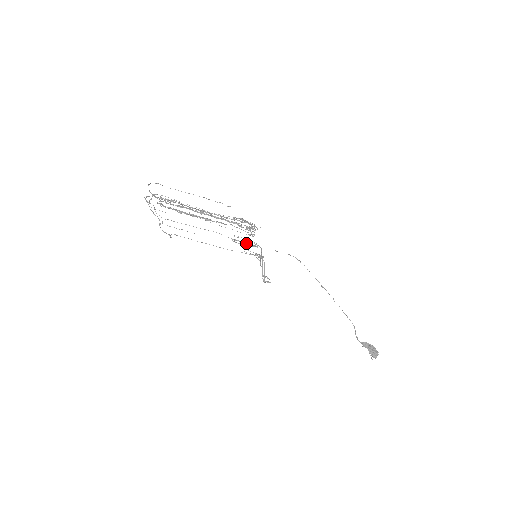
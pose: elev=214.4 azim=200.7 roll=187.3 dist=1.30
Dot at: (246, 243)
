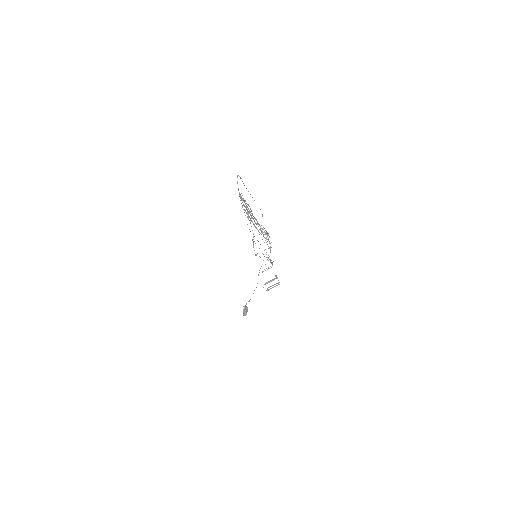
Dot at: occluded
